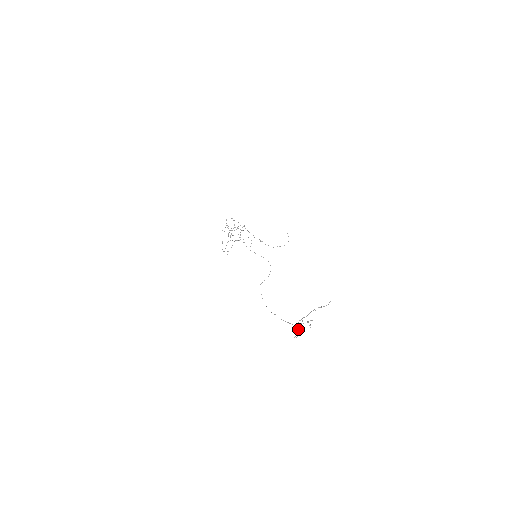
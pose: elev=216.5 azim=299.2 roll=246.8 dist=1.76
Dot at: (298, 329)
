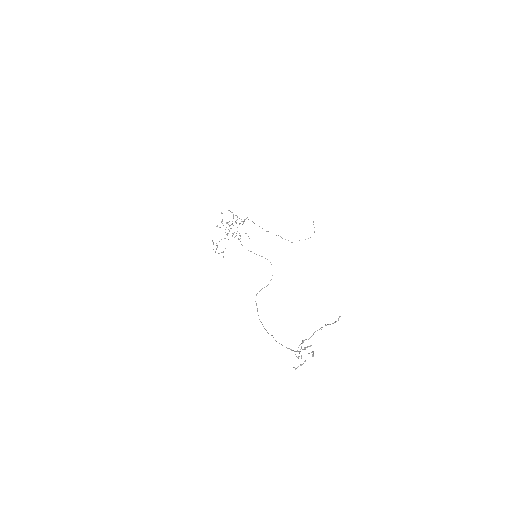
Dot at: (298, 357)
